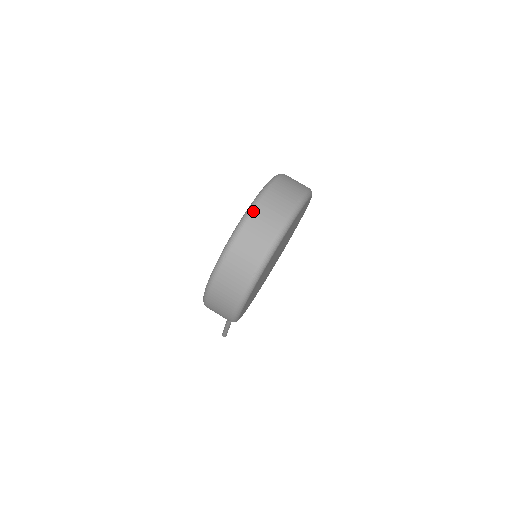
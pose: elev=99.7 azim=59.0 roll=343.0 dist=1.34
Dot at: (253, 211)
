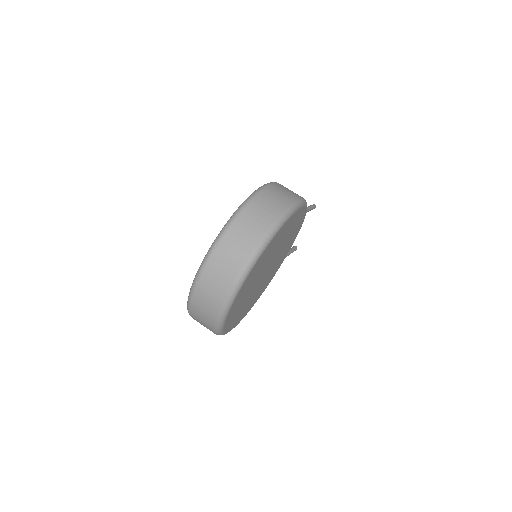
Dot at: (199, 279)
